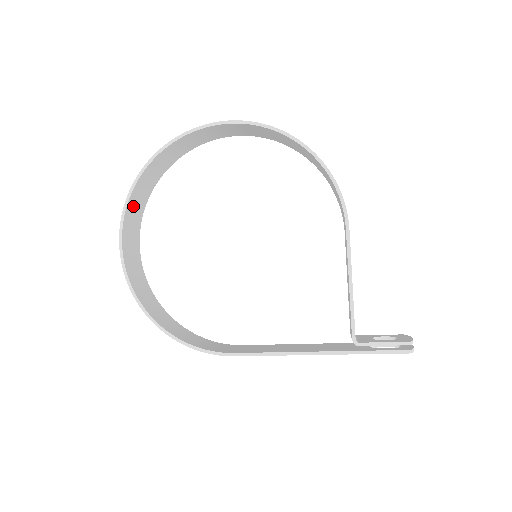
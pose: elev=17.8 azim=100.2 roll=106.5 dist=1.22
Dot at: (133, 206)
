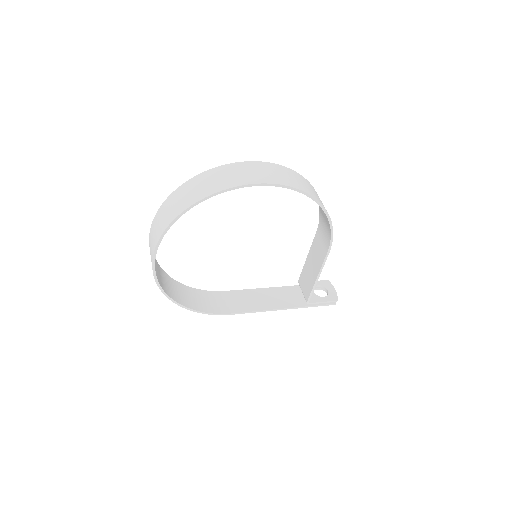
Dot at: occluded
